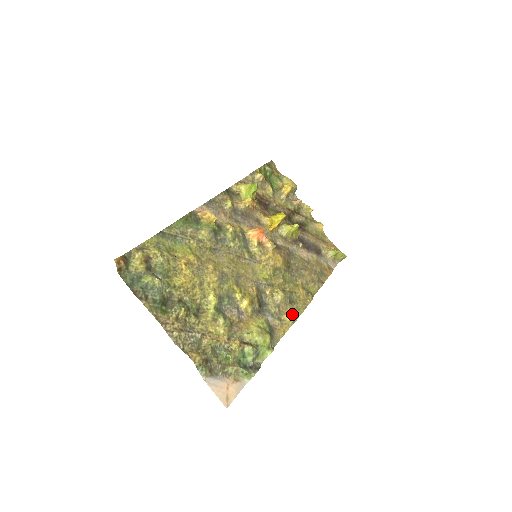
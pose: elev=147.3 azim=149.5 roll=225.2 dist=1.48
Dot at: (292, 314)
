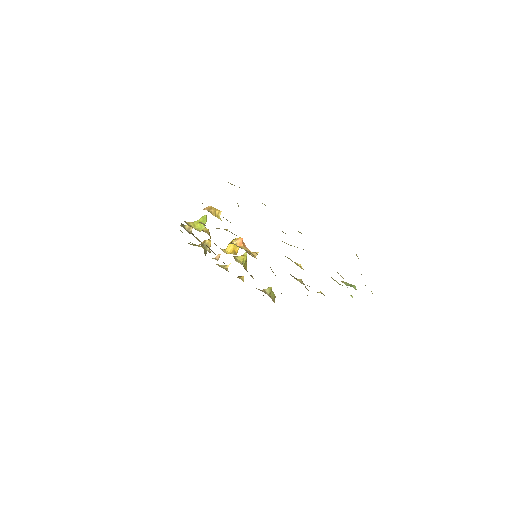
Dot at: occluded
